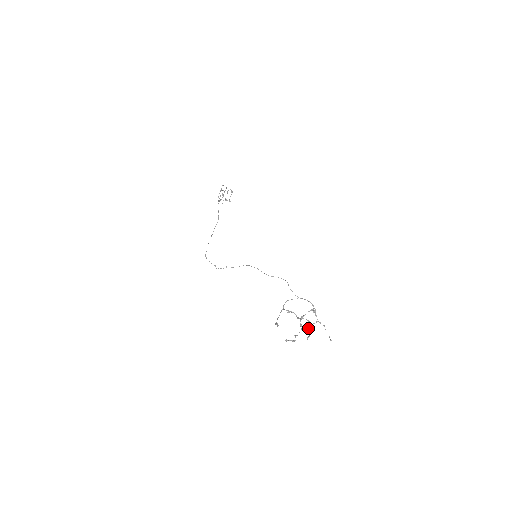
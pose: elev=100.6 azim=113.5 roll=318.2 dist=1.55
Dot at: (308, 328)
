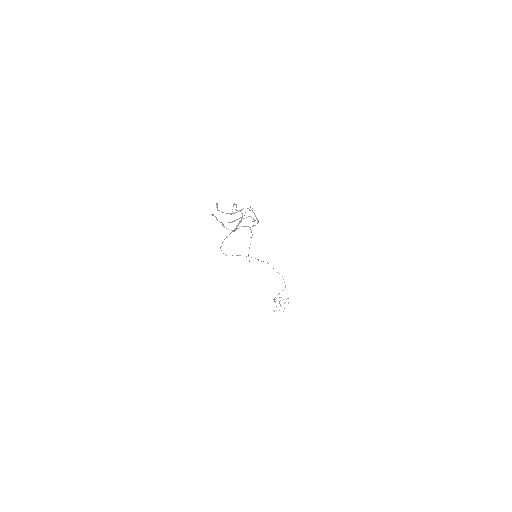
Dot at: (237, 219)
